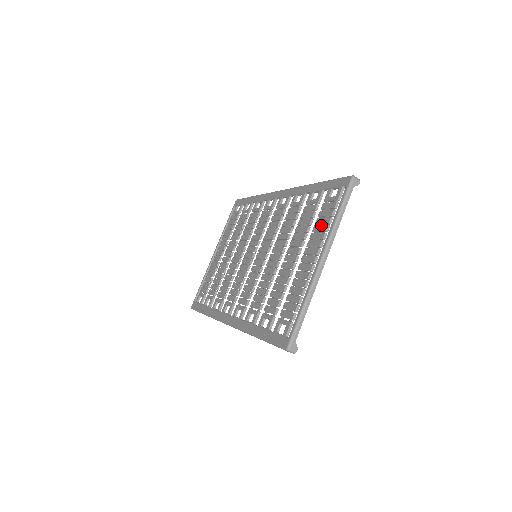
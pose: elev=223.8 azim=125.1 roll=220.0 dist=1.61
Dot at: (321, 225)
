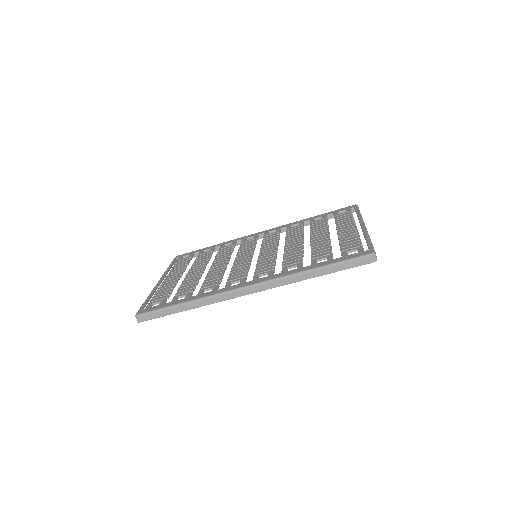
Dot at: (345, 219)
